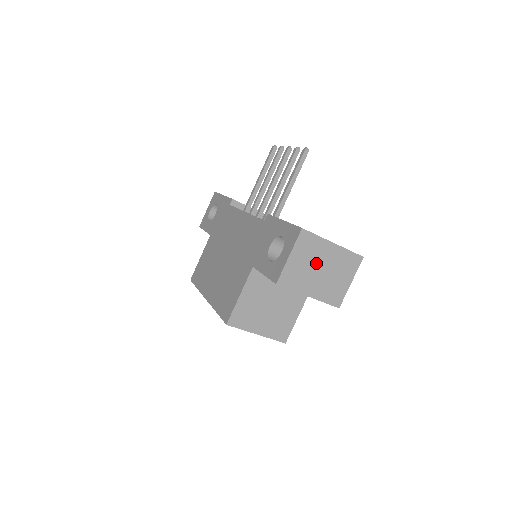
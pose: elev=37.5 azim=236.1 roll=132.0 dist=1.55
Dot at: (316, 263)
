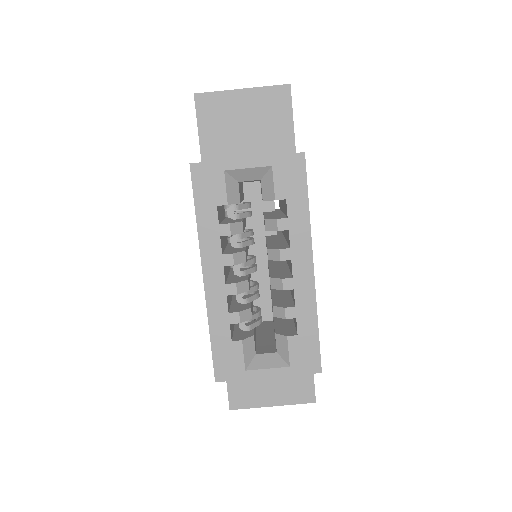
Dot at: occluded
